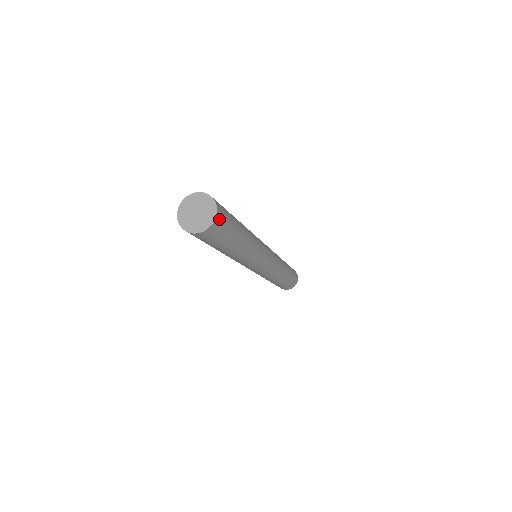
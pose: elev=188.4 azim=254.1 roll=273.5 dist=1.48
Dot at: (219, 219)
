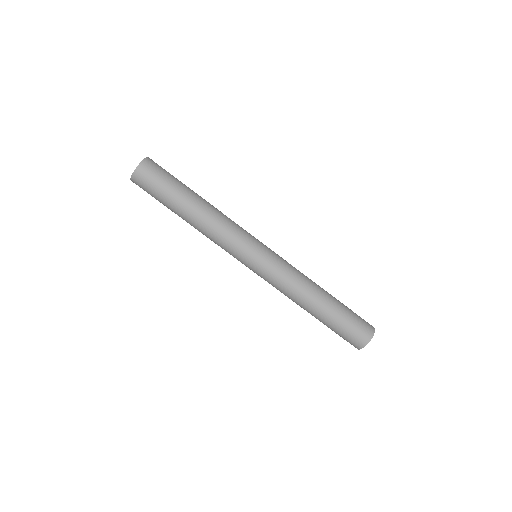
Dot at: (151, 162)
